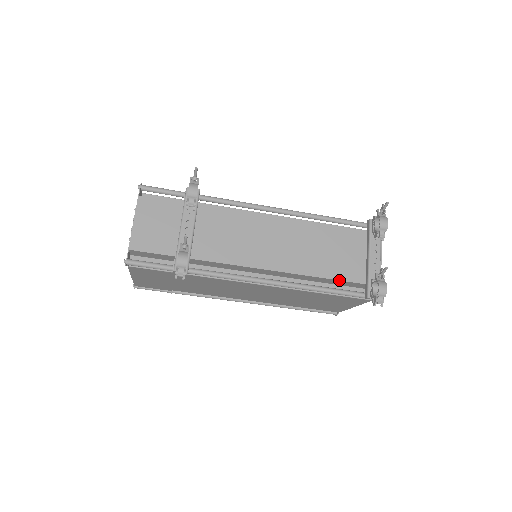
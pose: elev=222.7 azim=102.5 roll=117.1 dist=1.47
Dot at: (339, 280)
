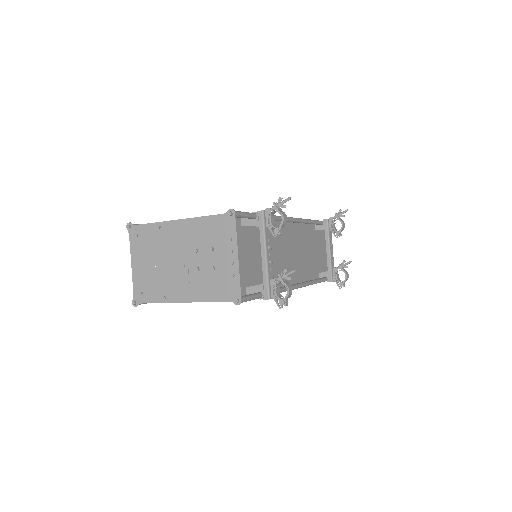
Dot at: occluded
